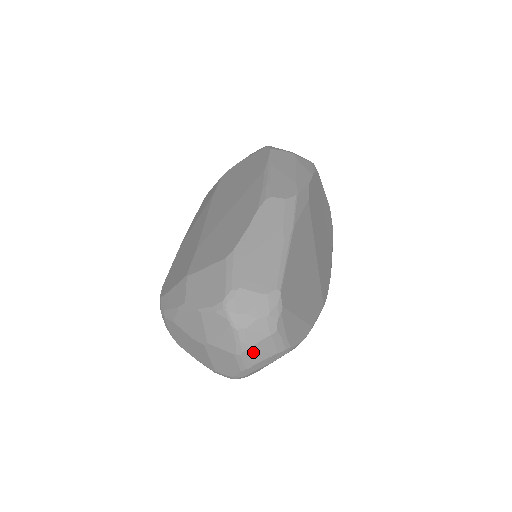
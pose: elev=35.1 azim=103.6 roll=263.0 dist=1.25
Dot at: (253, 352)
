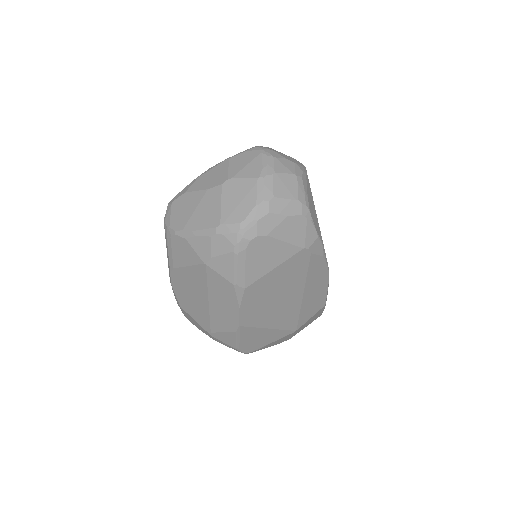
Dot at: (277, 181)
